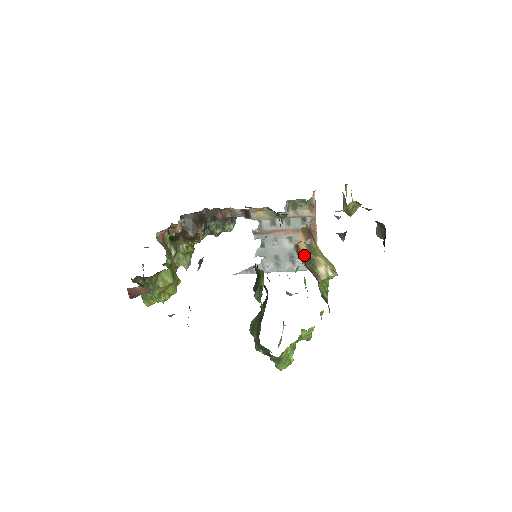
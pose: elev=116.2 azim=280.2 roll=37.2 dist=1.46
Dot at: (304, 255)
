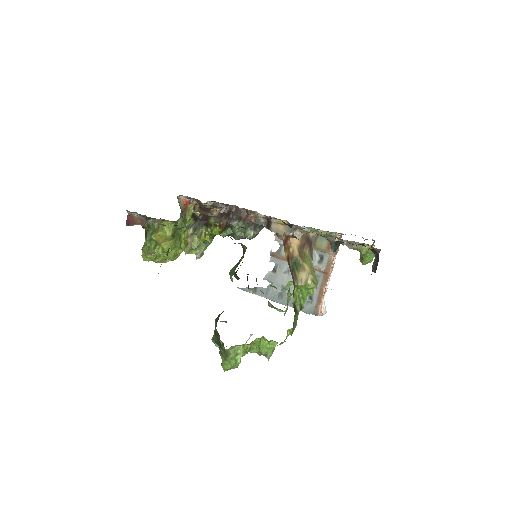
Dot at: (291, 252)
